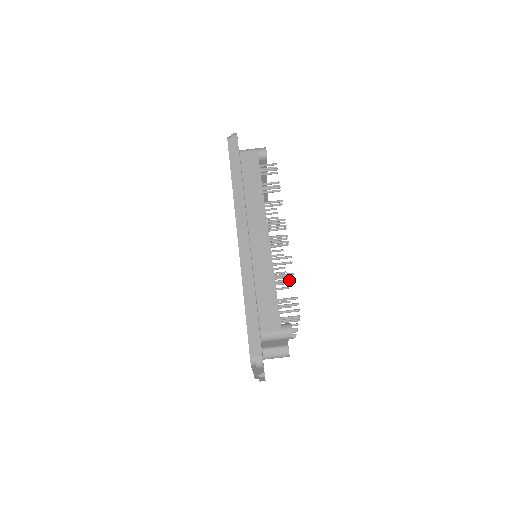
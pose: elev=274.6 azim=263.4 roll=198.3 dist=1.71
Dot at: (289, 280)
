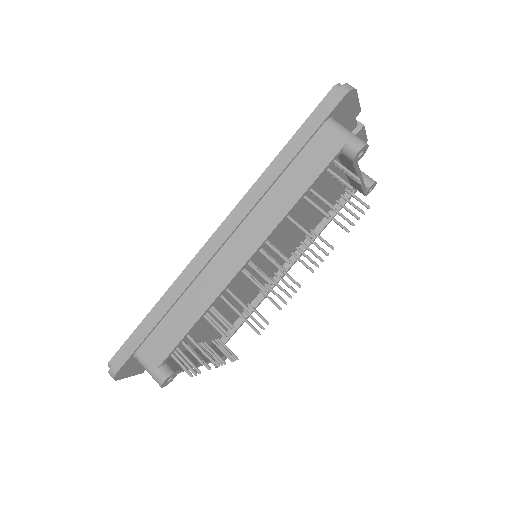
Dot at: (219, 331)
